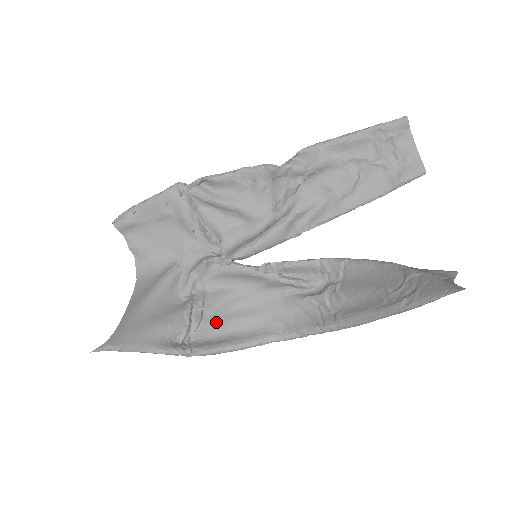
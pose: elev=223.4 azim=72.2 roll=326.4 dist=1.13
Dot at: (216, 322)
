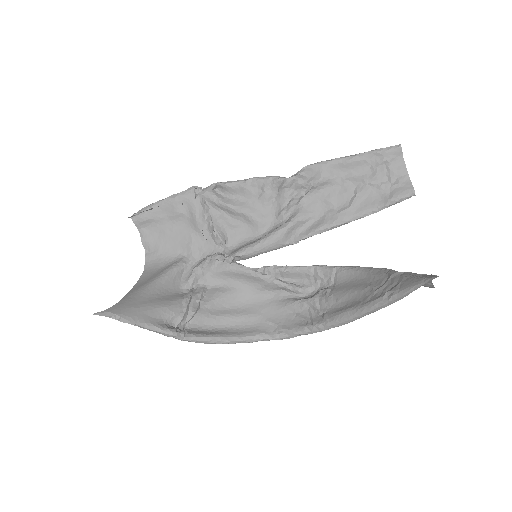
Dot at: (211, 315)
